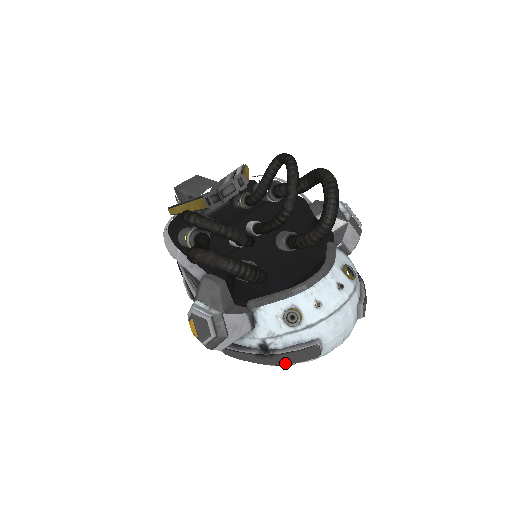
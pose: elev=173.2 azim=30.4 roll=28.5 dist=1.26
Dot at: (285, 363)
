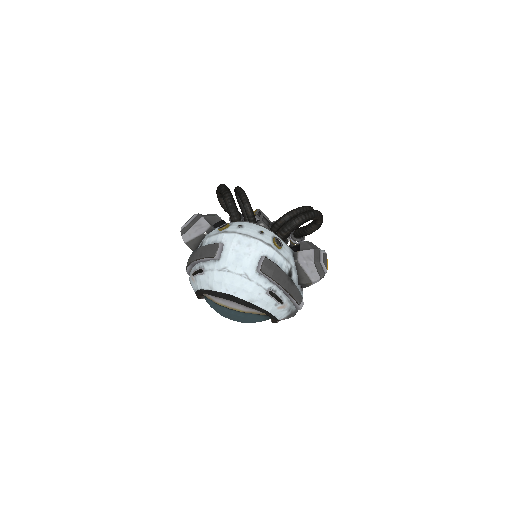
Dot at: (199, 257)
